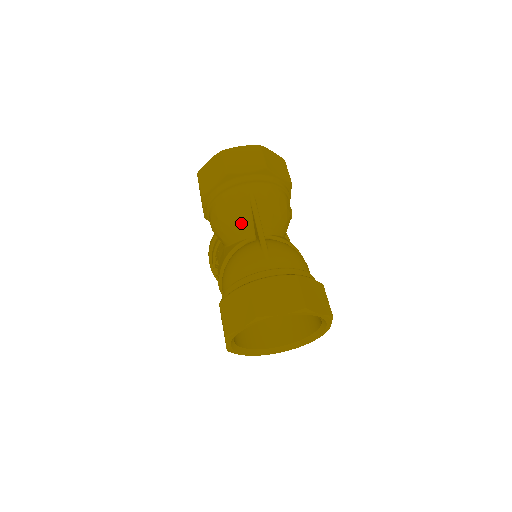
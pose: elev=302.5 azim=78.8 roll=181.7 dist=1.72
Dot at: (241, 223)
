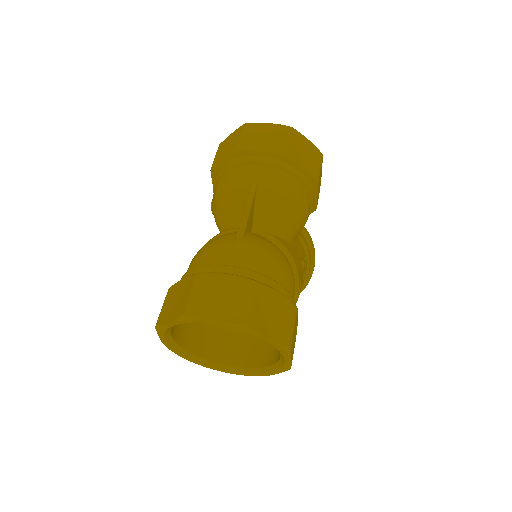
Dot at: (234, 208)
